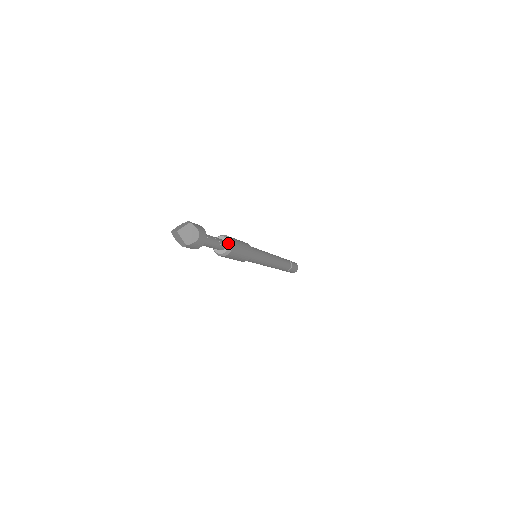
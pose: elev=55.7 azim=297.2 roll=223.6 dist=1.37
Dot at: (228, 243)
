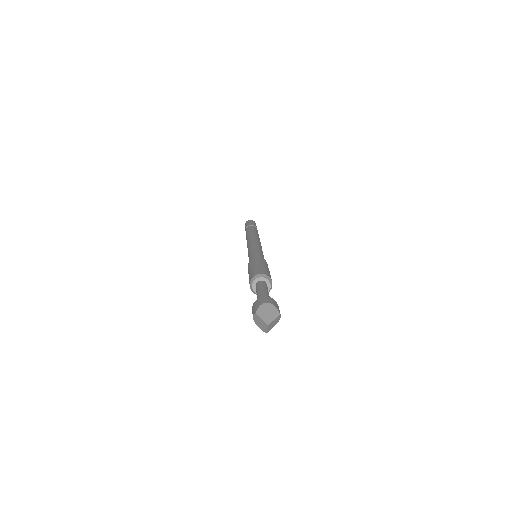
Dot at: (269, 288)
